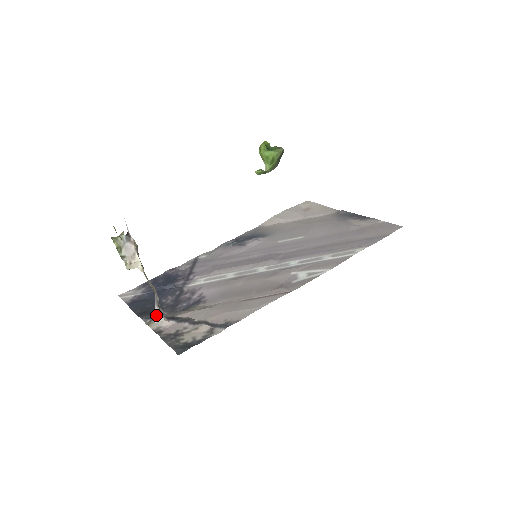
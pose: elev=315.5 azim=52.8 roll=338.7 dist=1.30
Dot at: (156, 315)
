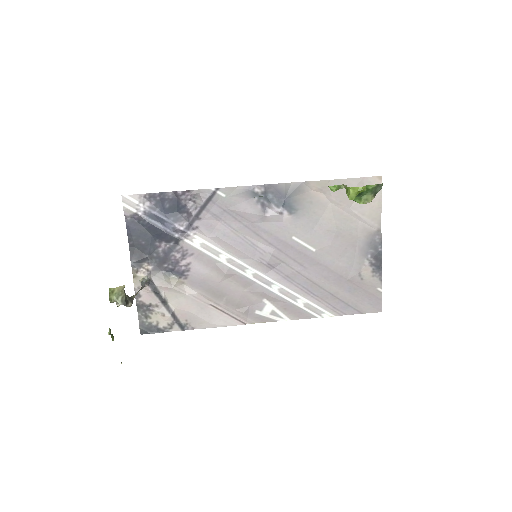
Dot at: (144, 263)
